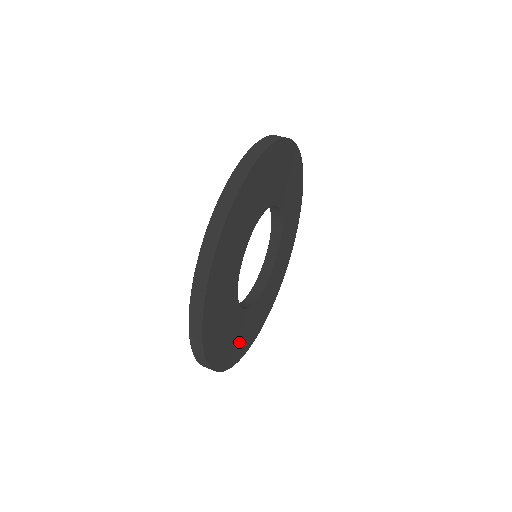
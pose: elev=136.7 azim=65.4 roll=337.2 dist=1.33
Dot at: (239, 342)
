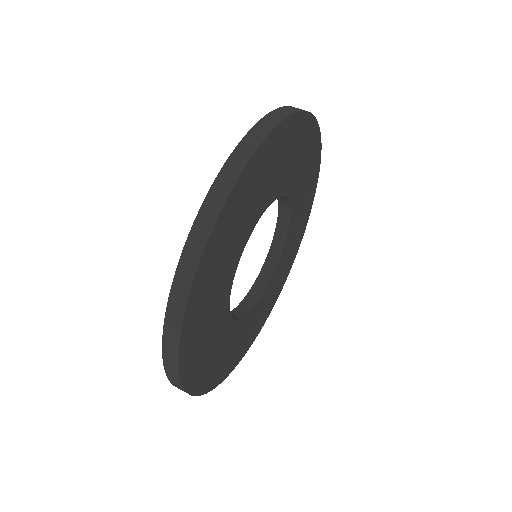
Dot at: (256, 324)
